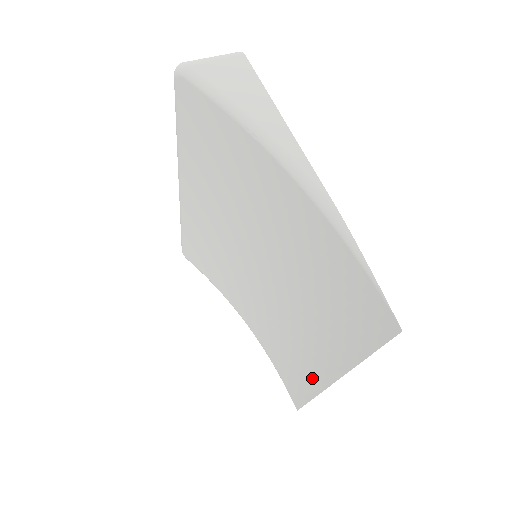
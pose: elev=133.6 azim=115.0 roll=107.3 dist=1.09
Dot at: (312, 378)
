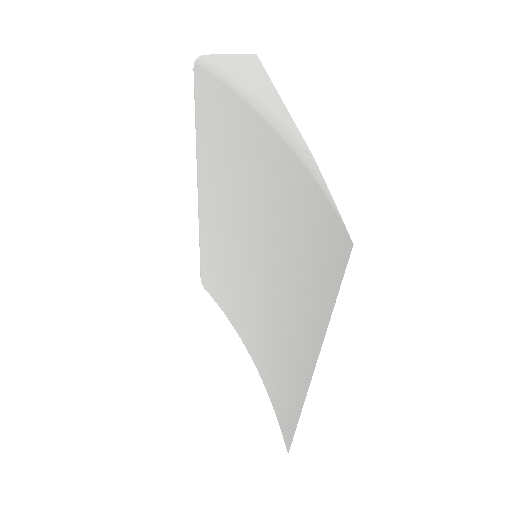
Dot at: (297, 389)
